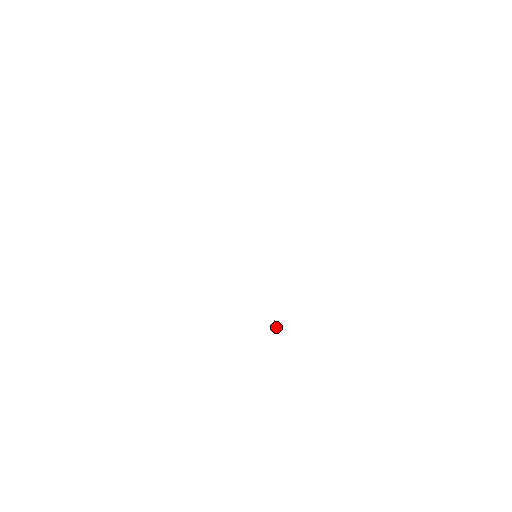
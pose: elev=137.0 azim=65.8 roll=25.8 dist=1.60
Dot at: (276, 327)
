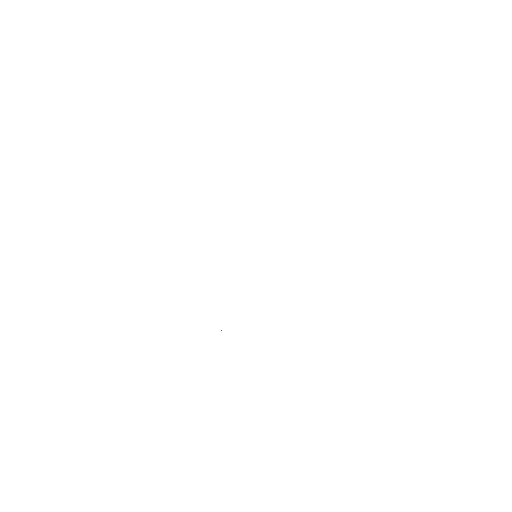
Dot at: occluded
